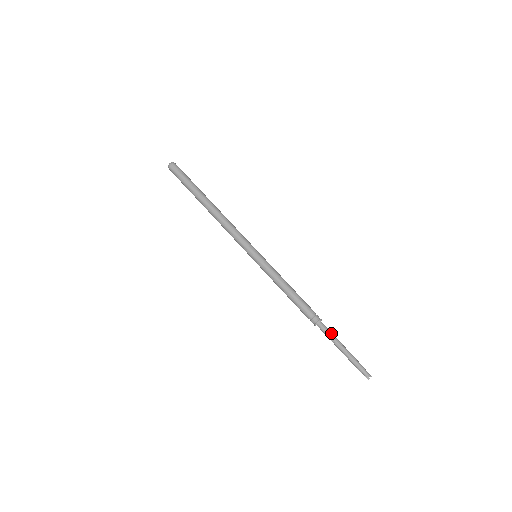
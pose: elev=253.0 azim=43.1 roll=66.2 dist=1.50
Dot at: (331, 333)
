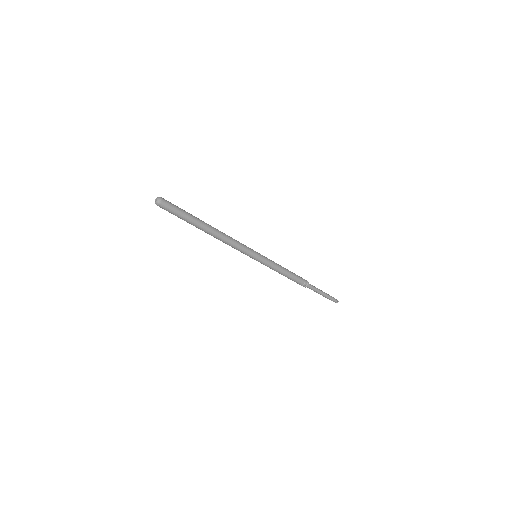
Dot at: (315, 288)
